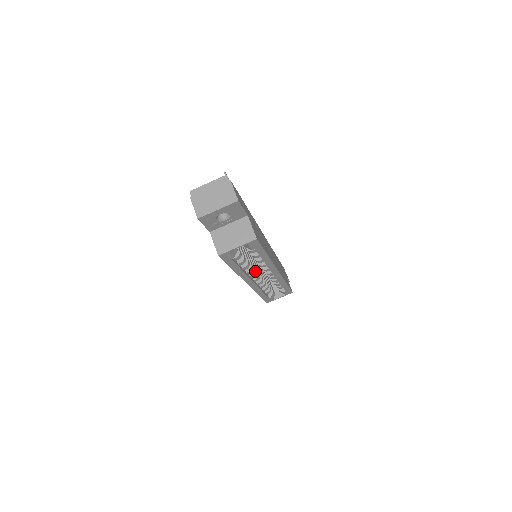
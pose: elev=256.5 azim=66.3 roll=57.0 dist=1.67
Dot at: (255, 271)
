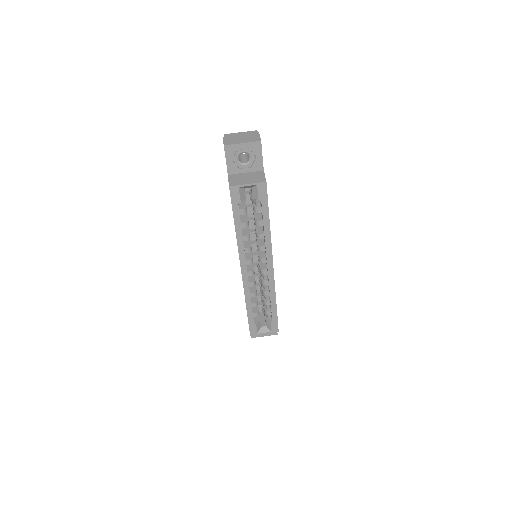
Dot at: (252, 257)
